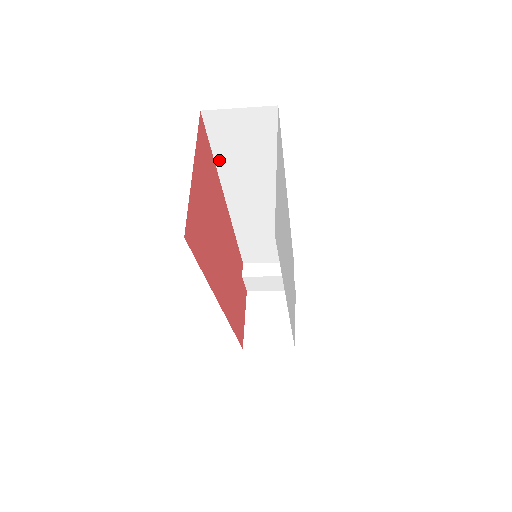
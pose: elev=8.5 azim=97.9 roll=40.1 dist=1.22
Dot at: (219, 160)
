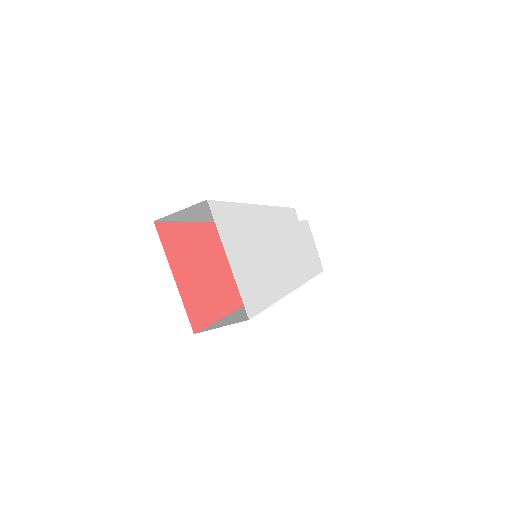
Dot at: (189, 220)
